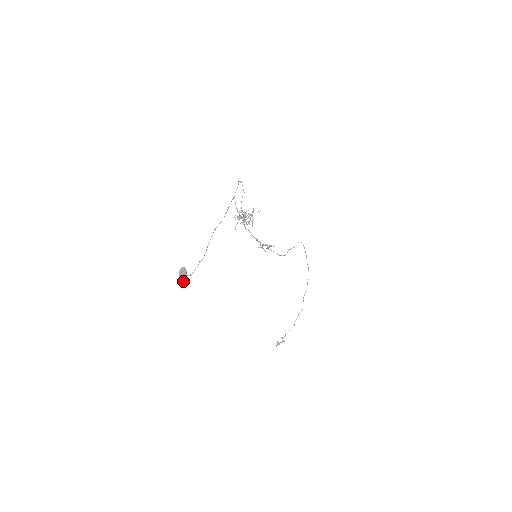
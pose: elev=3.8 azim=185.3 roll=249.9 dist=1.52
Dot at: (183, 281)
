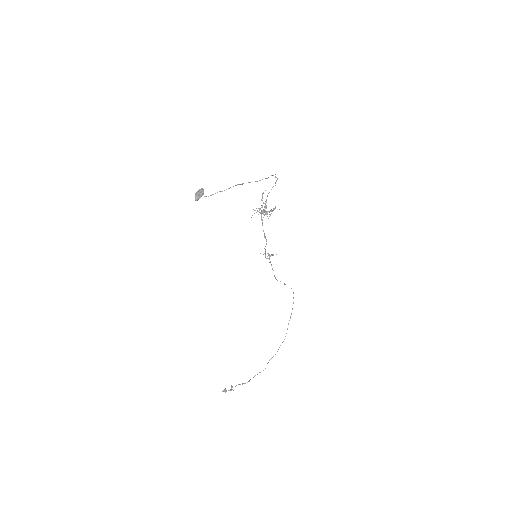
Dot at: (196, 200)
